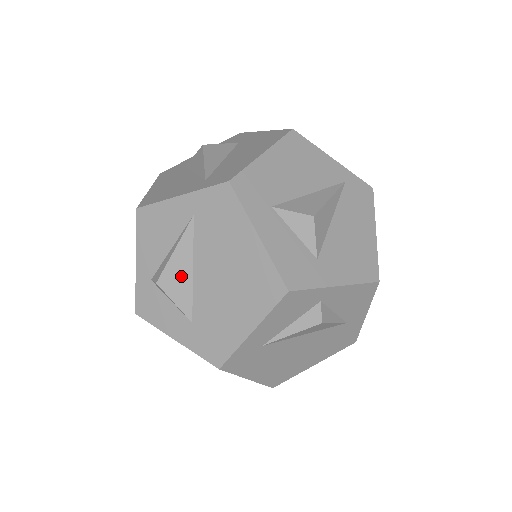
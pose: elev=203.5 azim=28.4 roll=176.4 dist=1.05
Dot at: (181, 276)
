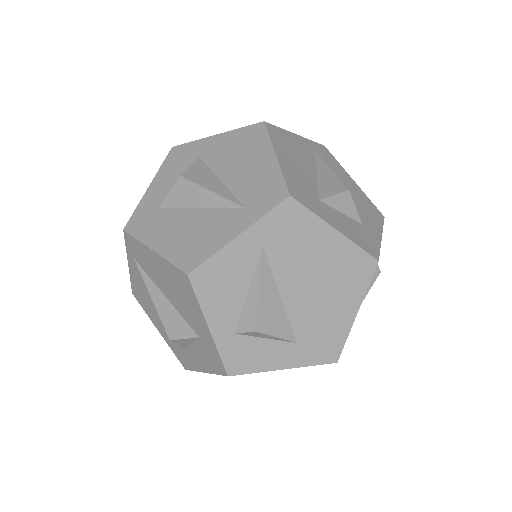
Dot at: (273, 309)
